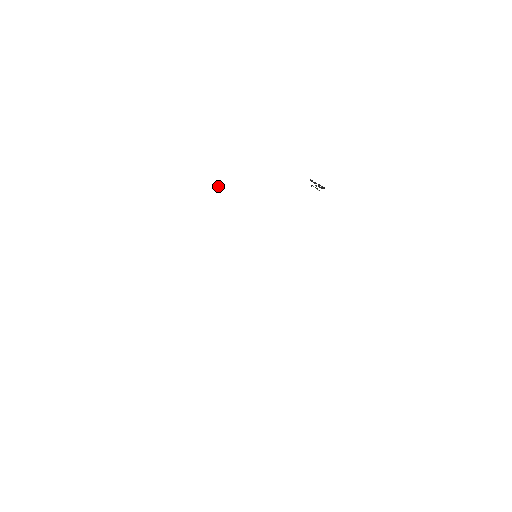
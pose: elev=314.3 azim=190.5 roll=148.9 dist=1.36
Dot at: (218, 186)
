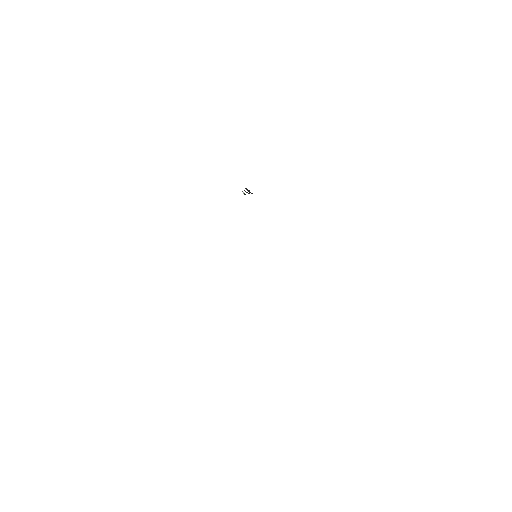
Dot at: (287, 215)
